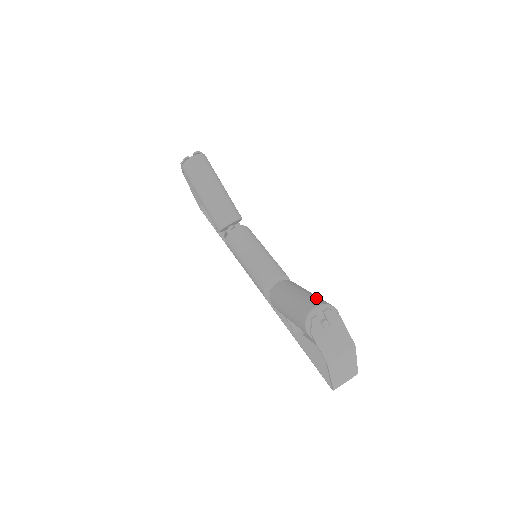
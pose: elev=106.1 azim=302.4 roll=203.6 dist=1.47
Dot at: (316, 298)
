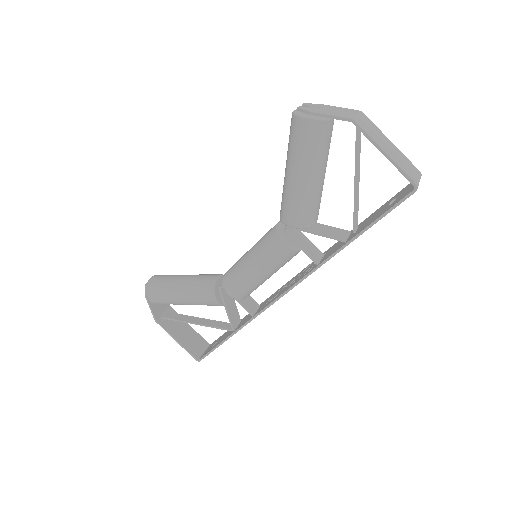
Dot at: occluded
